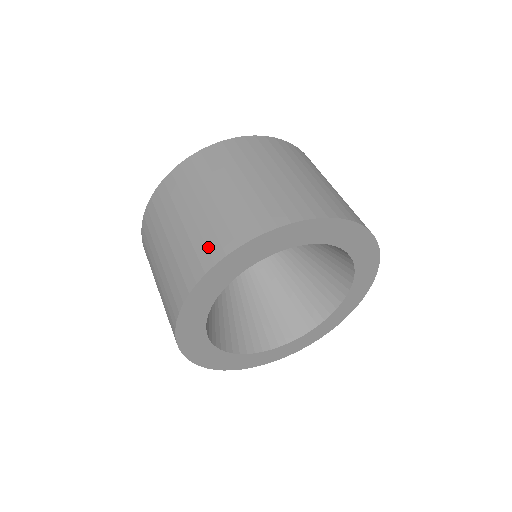
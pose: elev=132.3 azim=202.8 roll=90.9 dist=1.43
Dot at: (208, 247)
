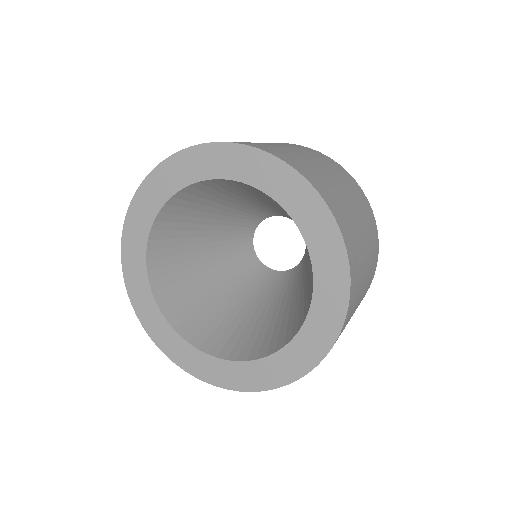
Dot at: occluded
